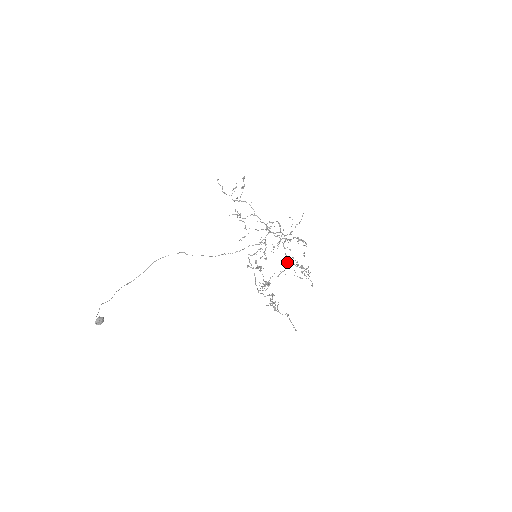
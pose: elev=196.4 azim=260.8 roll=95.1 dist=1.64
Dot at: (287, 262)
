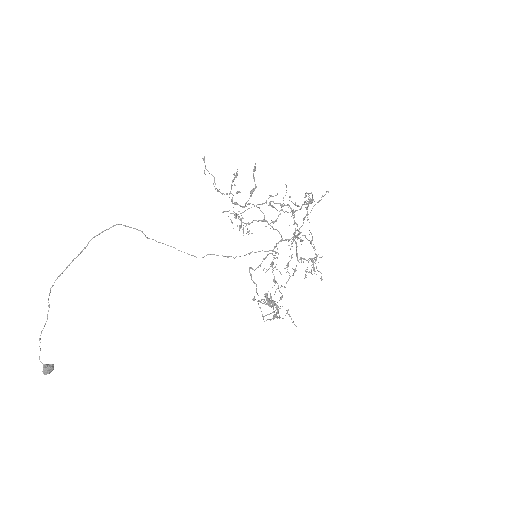
Dot at: occluded
